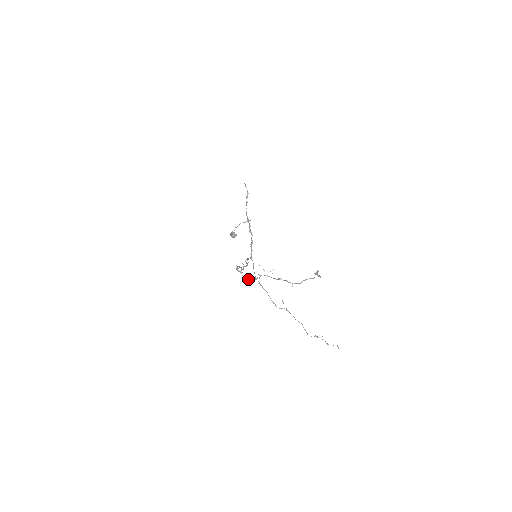
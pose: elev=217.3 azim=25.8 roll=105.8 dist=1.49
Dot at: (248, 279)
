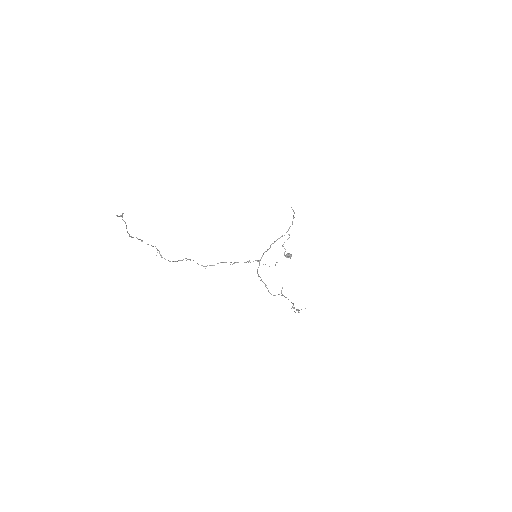
Dot at: (169, 261)
